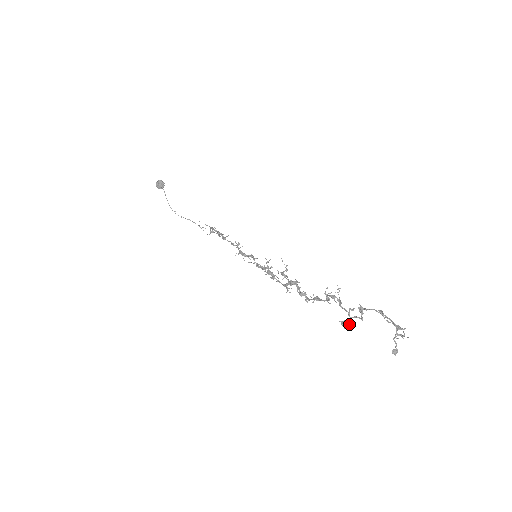
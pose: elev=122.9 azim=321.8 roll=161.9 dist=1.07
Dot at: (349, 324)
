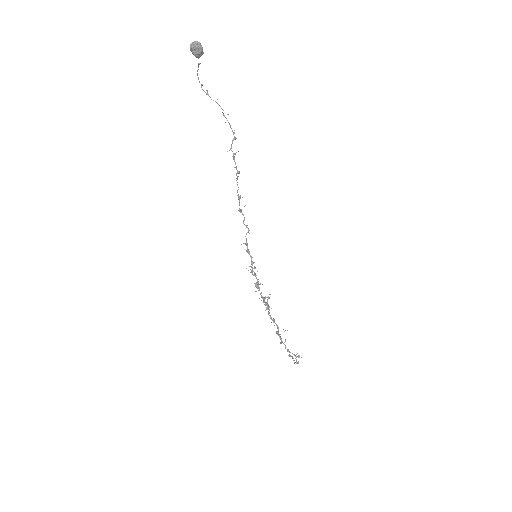
Dot at: occluded
